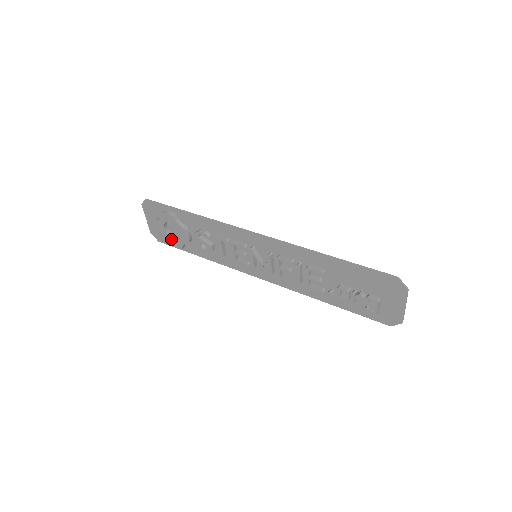
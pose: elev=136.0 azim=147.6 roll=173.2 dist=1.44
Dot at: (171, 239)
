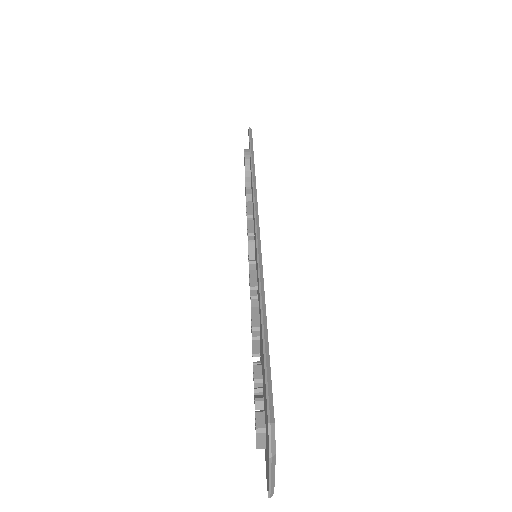
Dot at: occluded
